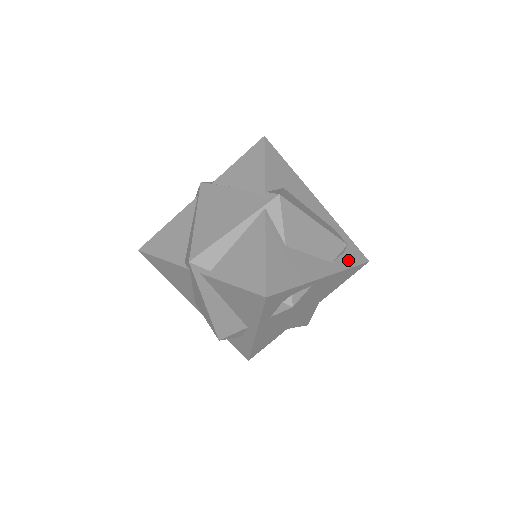
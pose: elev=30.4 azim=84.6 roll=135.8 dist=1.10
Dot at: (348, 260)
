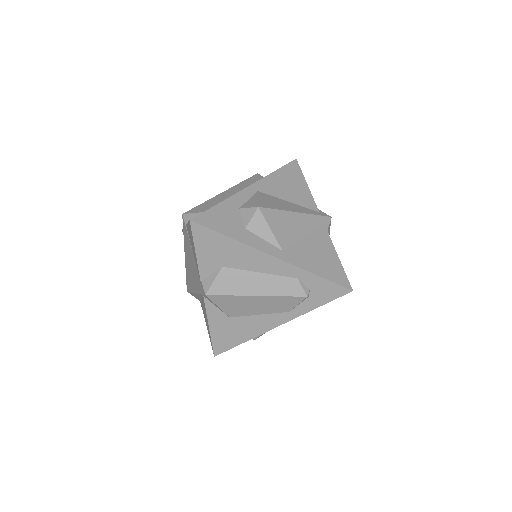
Dot at: (315, 301)
